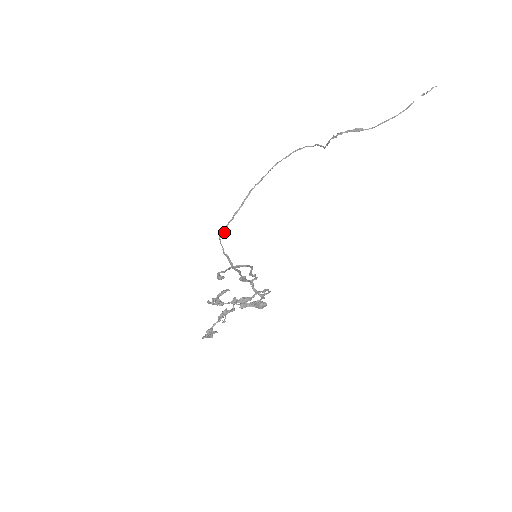
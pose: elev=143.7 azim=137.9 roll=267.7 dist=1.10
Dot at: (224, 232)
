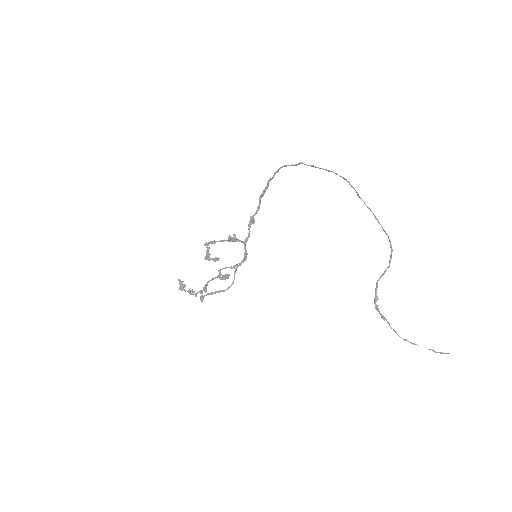
Dot at: occluded
